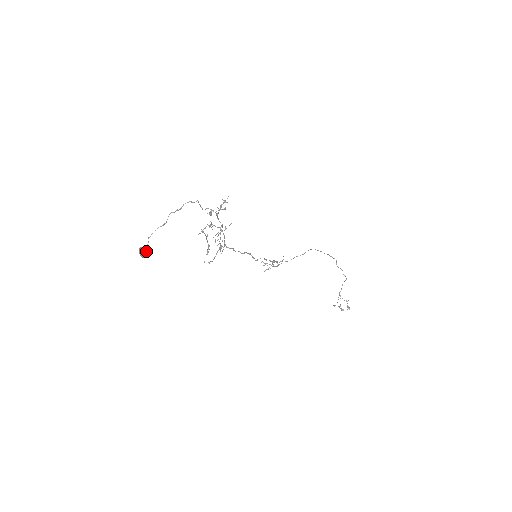
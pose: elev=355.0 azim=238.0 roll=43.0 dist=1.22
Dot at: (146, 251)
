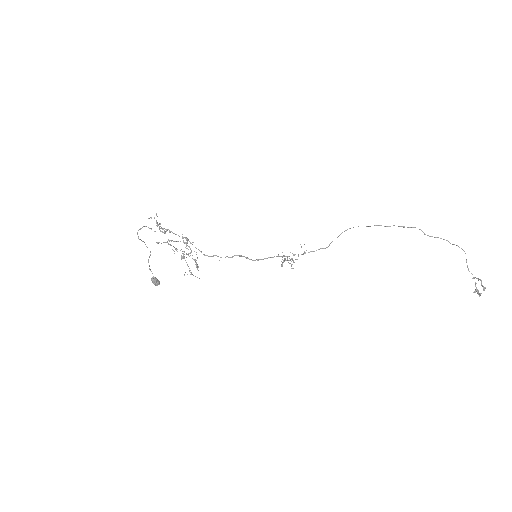
Dot at: (153, 280)
